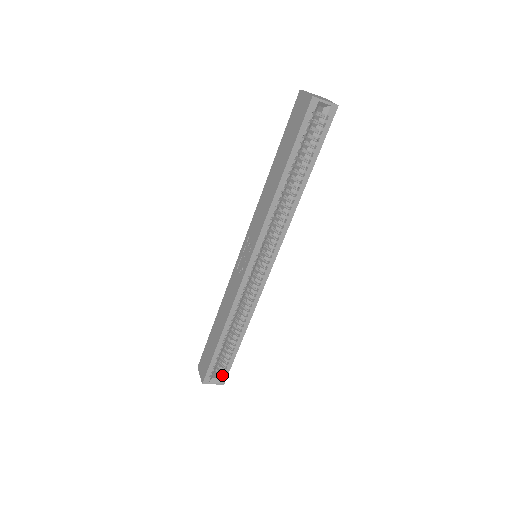
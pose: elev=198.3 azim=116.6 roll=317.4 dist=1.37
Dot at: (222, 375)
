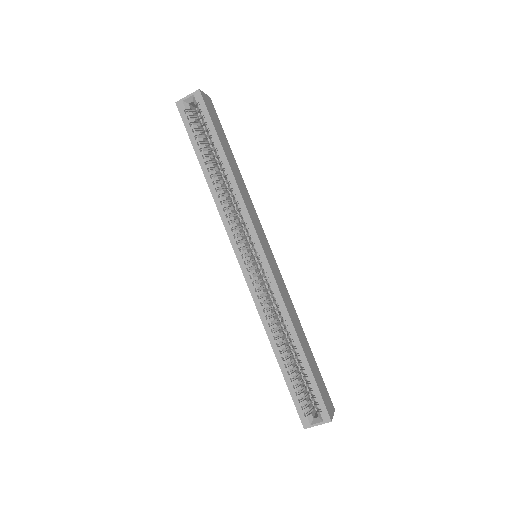
Dot at: (321, 409)
